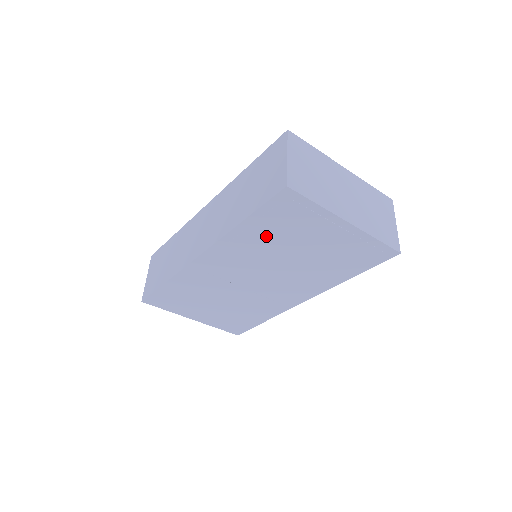
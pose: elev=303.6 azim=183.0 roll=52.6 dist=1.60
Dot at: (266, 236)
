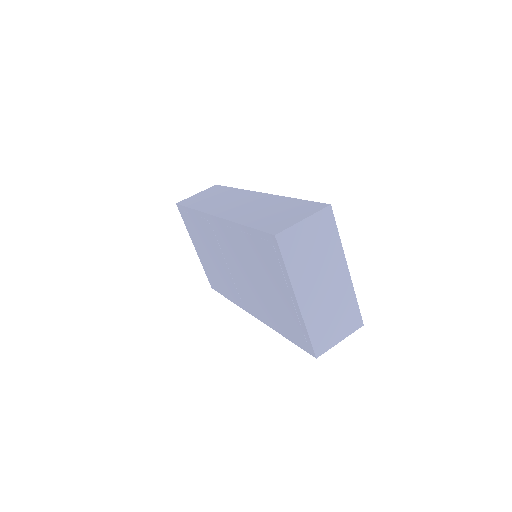
Dot at: (252, 250)
